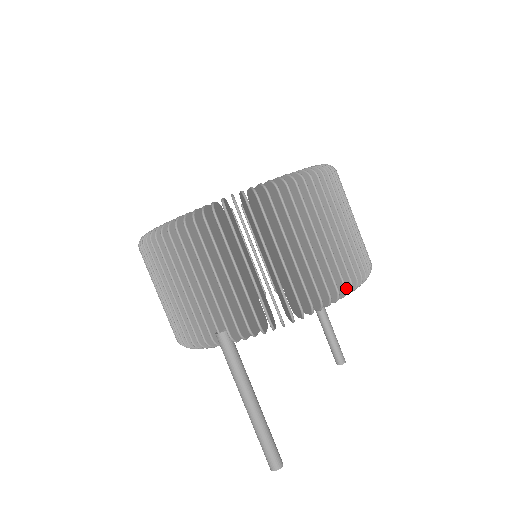
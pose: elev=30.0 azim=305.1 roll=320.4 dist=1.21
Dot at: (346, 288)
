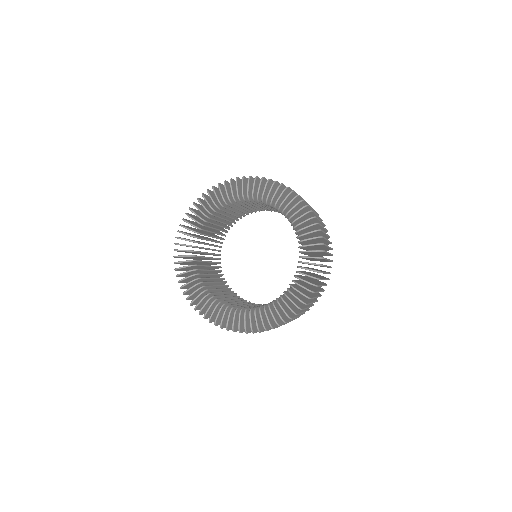
Dot at: occluded
